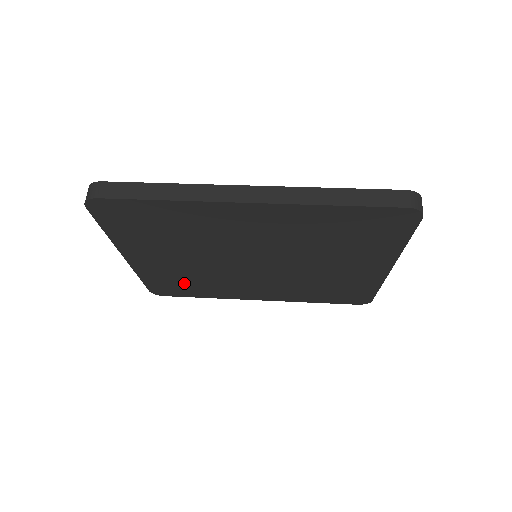
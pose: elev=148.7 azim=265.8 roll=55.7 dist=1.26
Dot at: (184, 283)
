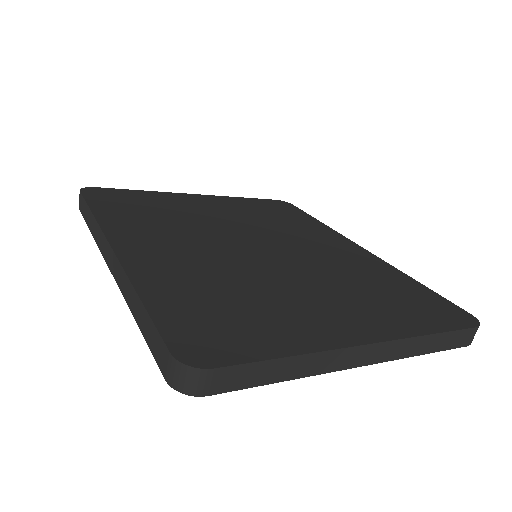
Dot at: occluded
